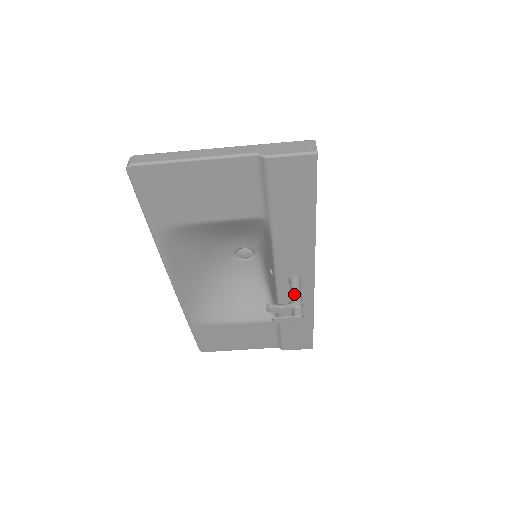
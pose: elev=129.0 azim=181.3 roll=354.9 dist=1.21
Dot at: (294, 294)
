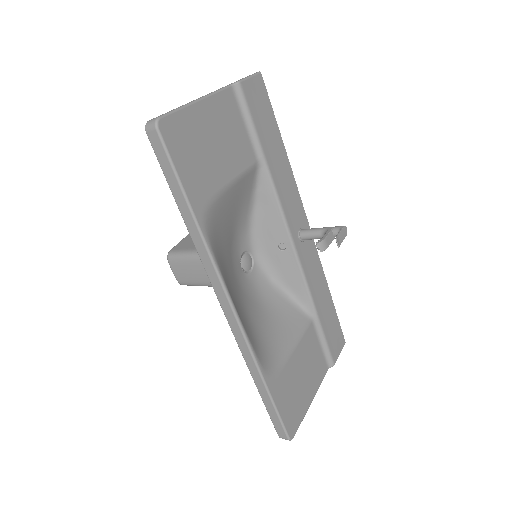
Dot at: (319, 229)
